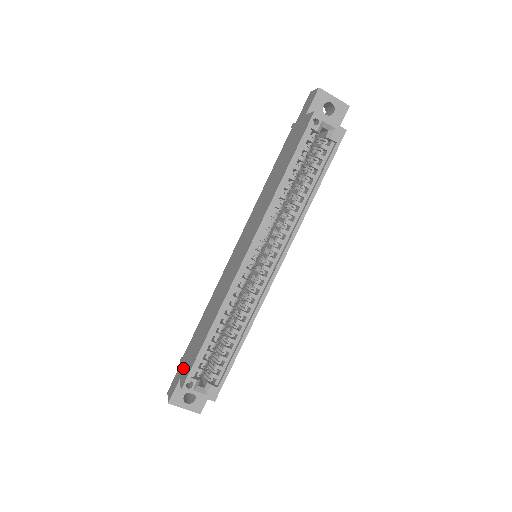
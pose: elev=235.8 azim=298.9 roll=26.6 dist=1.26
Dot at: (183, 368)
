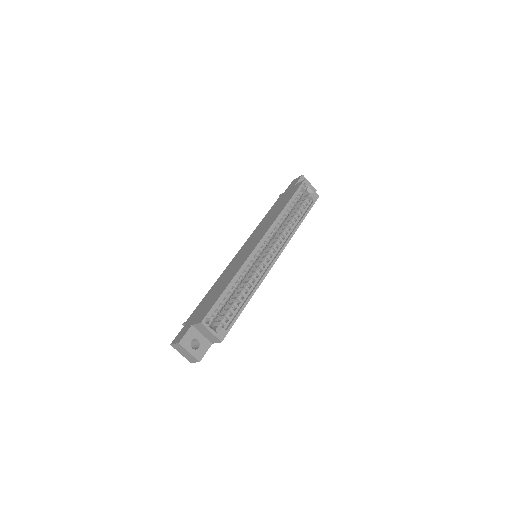
Dot at: (194, 319)
